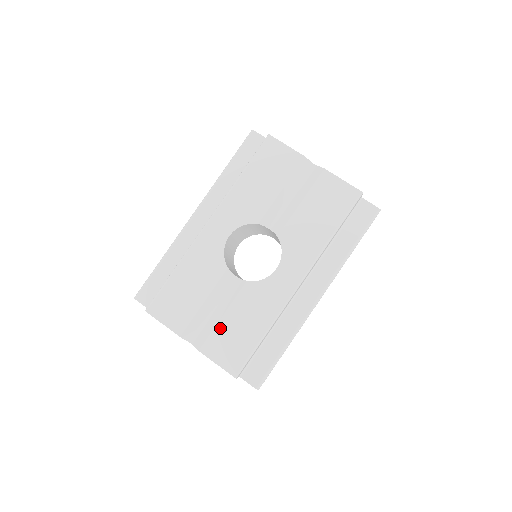
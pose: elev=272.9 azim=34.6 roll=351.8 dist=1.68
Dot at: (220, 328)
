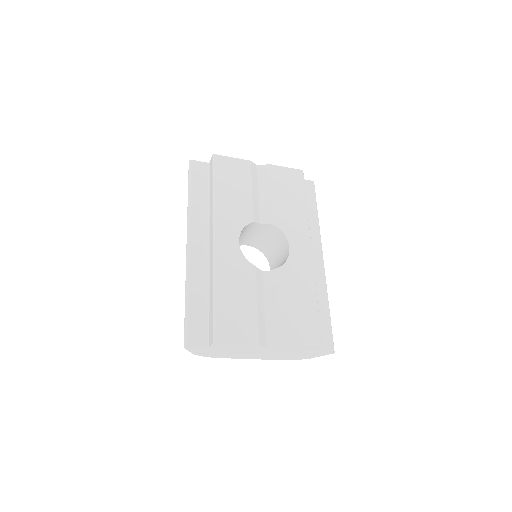
Dot at: (284, 316)
